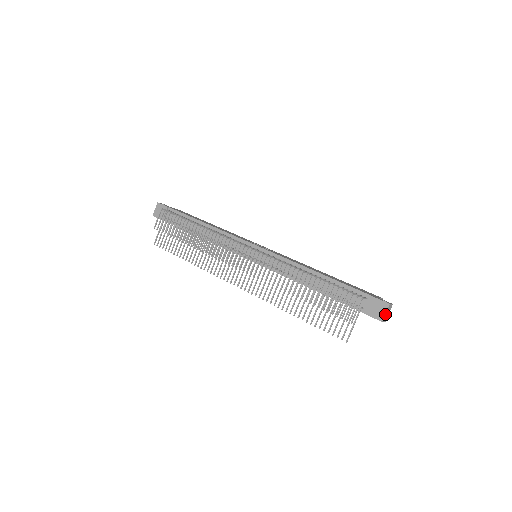
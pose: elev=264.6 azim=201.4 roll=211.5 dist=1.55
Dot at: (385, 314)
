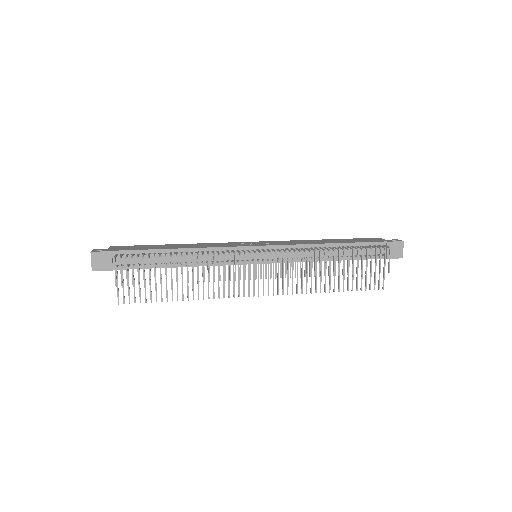
Dot at: occluded
